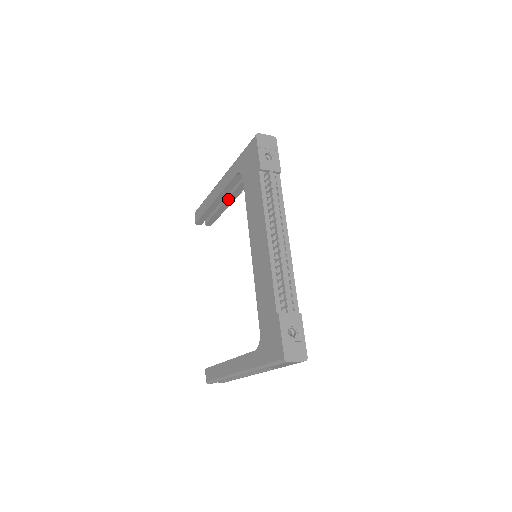
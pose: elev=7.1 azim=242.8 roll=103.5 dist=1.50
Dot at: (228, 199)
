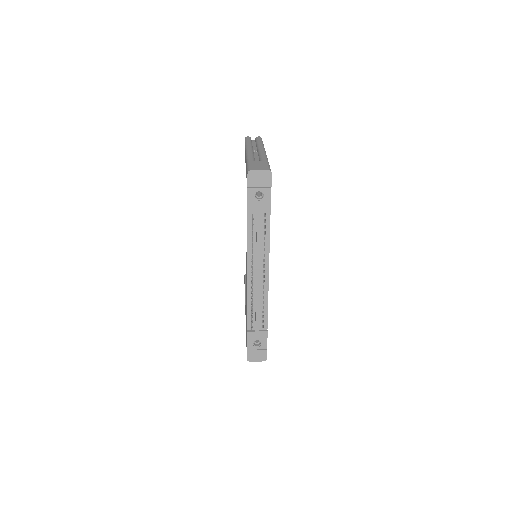
Dot at: occluded
